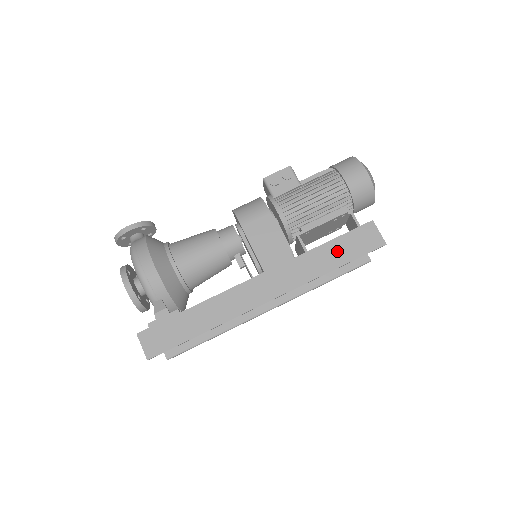
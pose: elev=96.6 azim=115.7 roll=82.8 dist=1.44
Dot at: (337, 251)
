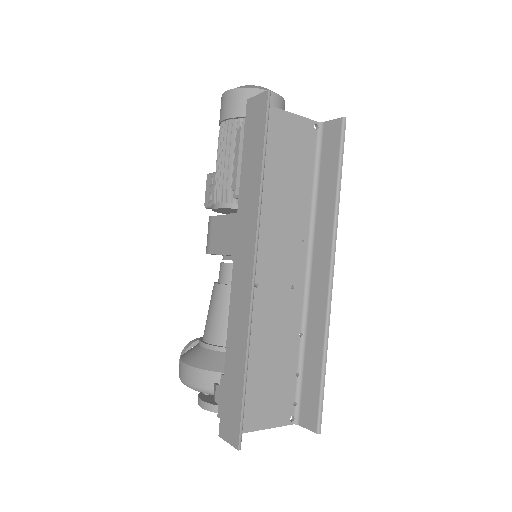
Dot at: (251, 158)
